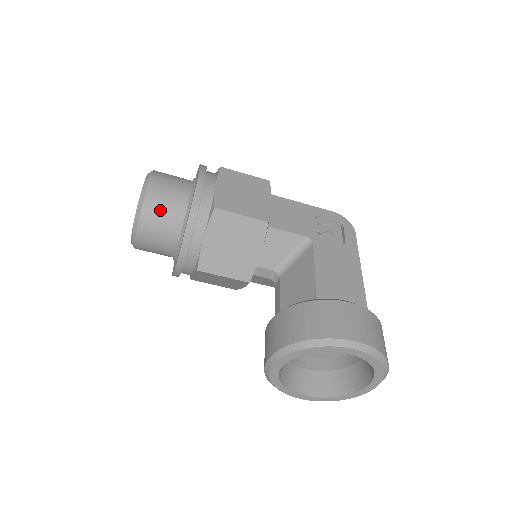
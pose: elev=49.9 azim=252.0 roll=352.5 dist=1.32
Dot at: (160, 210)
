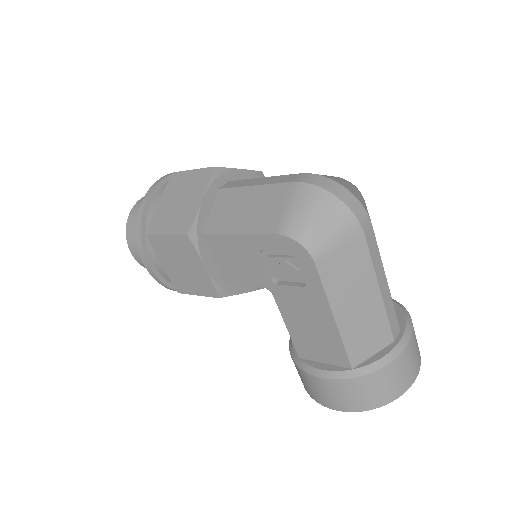
Dot at: occluded
